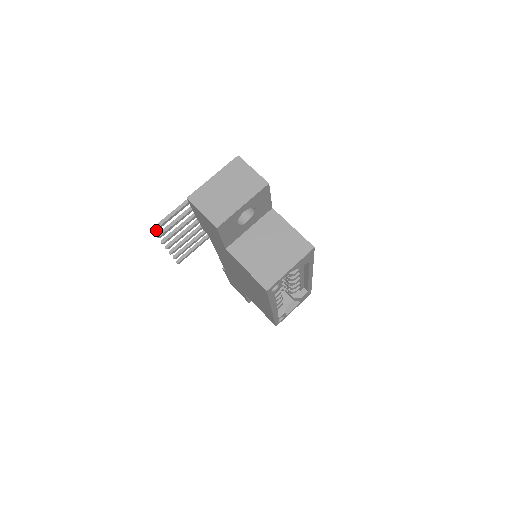
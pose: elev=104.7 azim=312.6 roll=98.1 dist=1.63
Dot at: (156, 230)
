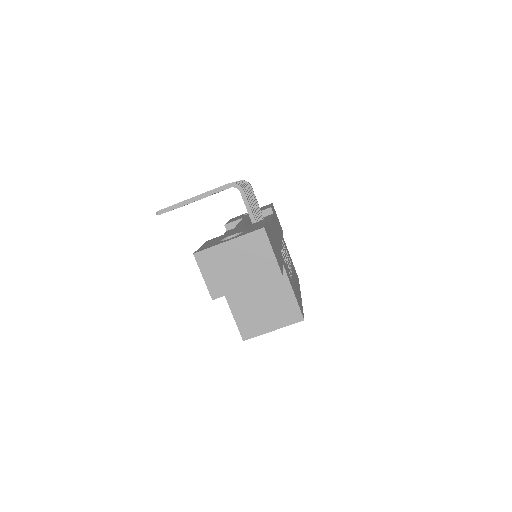
Dot at: occluded
